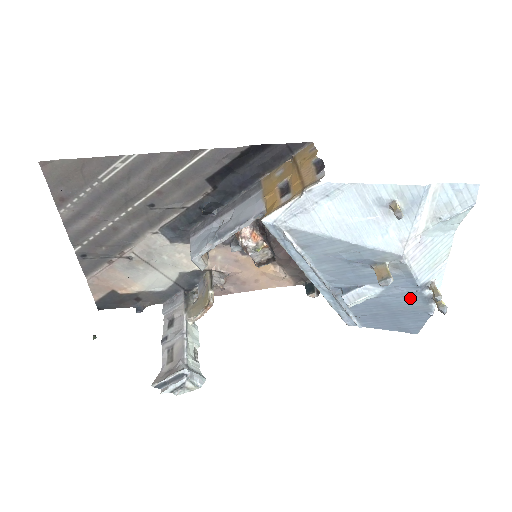
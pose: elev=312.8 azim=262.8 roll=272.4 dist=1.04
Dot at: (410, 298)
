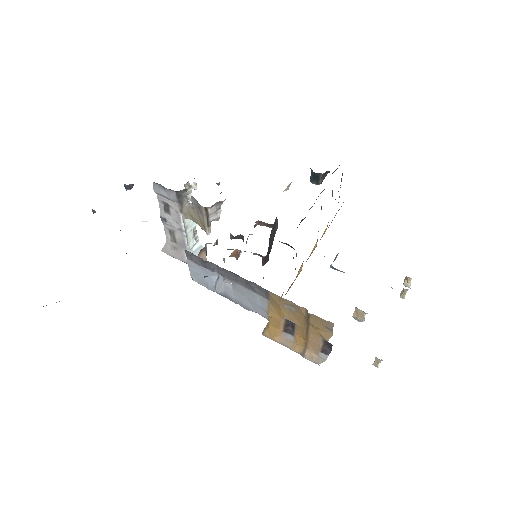
Dot at: occluded
